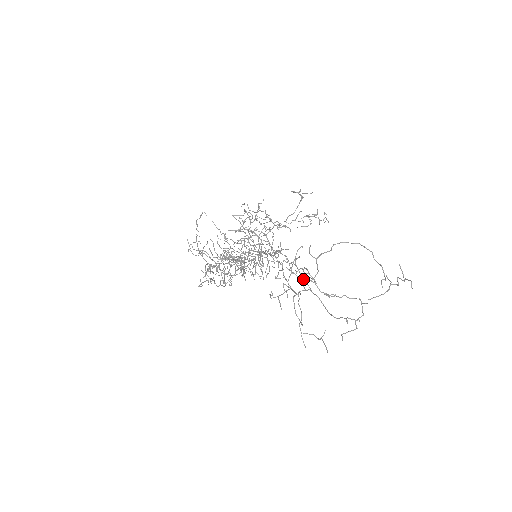
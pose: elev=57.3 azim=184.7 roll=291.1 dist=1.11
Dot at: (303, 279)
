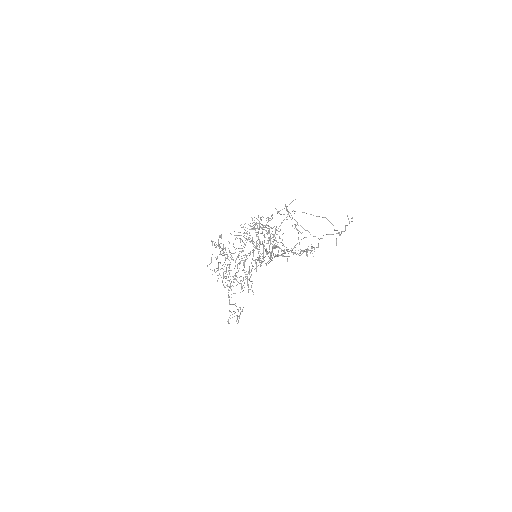
Dot at: (284, 253)
